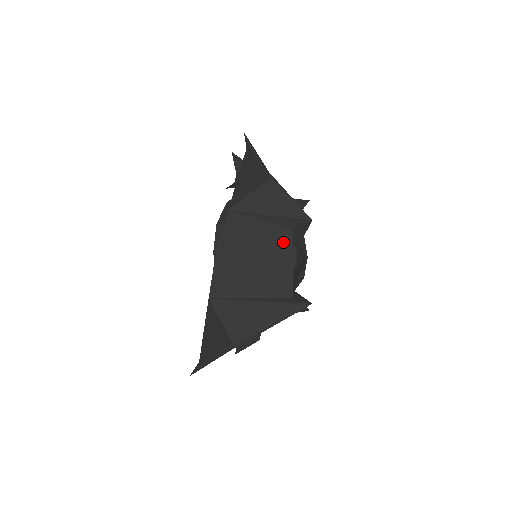
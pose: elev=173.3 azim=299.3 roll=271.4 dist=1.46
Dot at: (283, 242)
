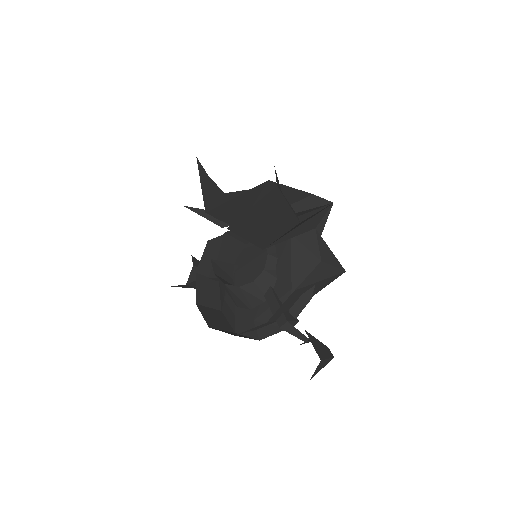
Dot at: (269, 185)
